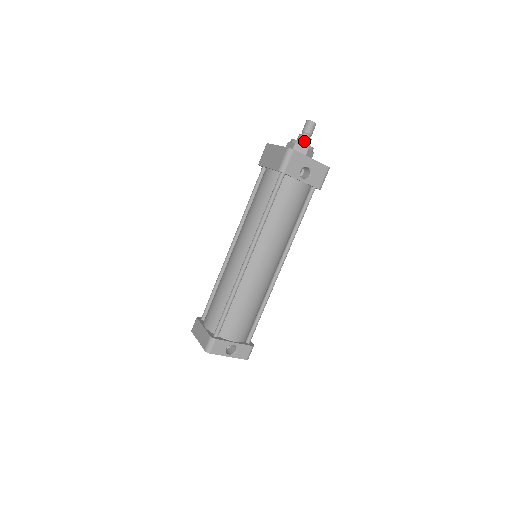
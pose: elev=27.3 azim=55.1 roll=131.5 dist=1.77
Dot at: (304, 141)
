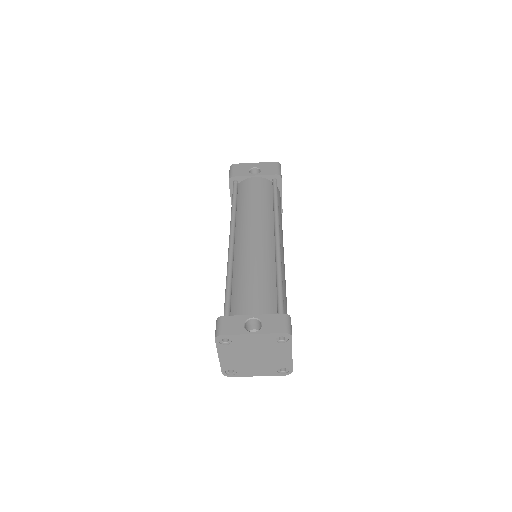
Dot at: occluded
